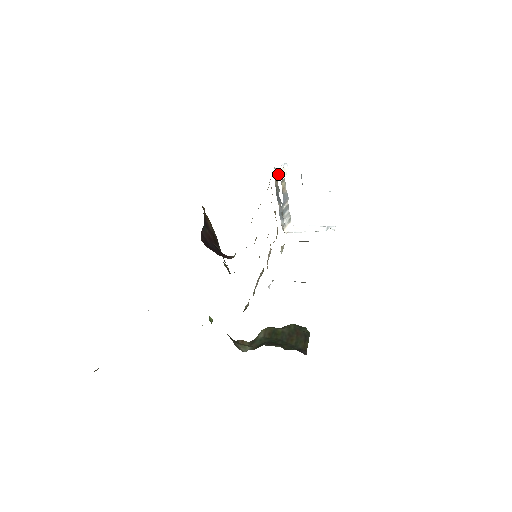
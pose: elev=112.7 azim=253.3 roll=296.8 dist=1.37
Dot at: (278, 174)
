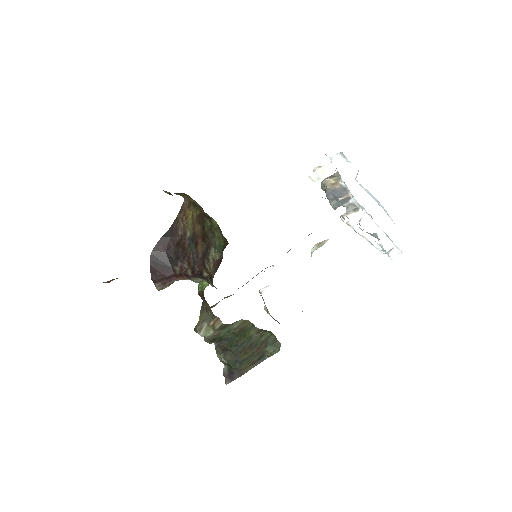
Dot at: (313, 174)
